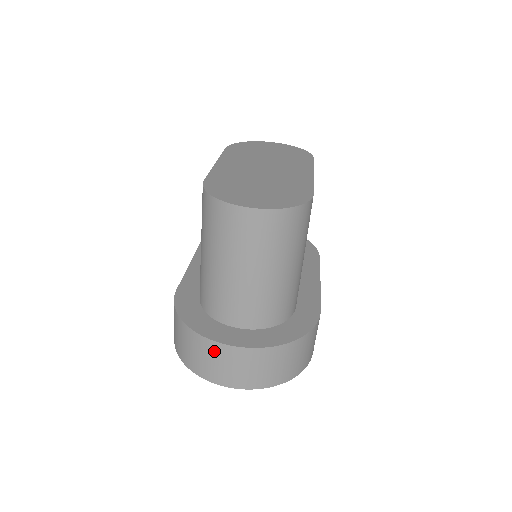
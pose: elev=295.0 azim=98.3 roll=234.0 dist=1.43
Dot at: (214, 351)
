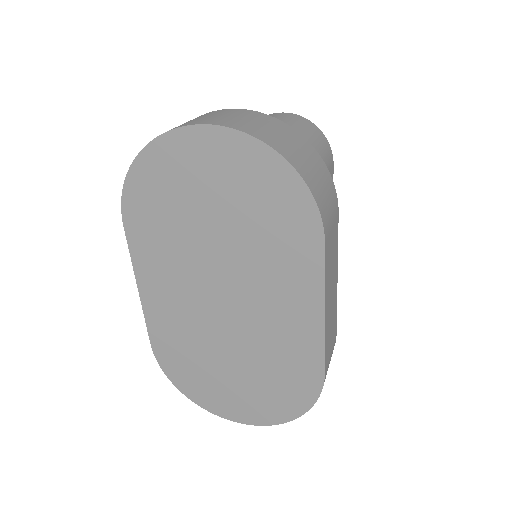
Dot at: (200, 116)
